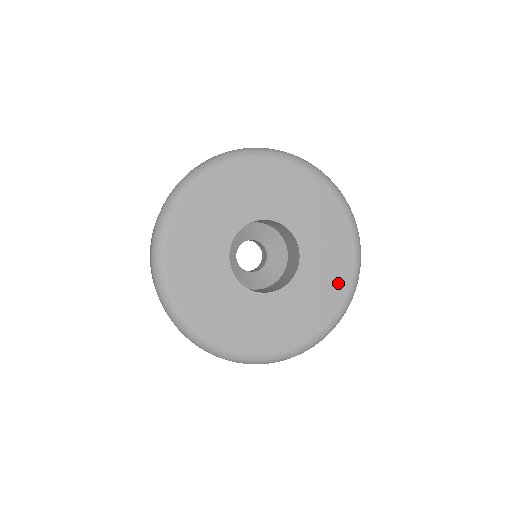
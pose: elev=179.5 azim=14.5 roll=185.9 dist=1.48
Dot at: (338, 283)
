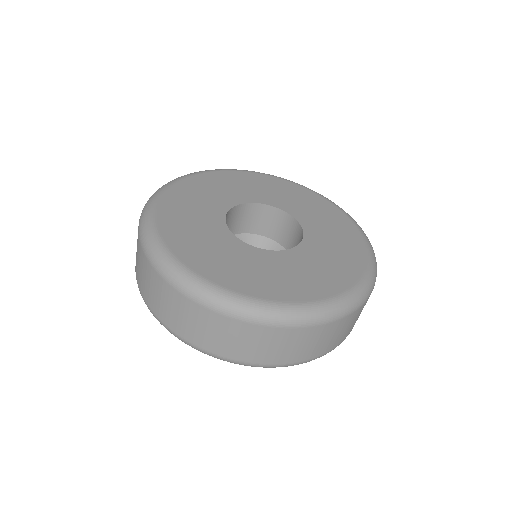
Dot at: (353, 256)
